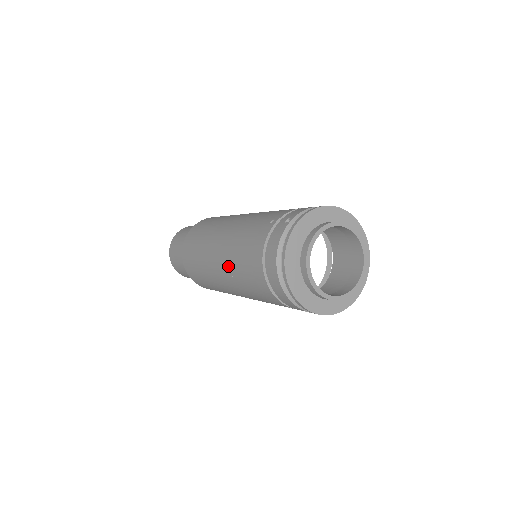
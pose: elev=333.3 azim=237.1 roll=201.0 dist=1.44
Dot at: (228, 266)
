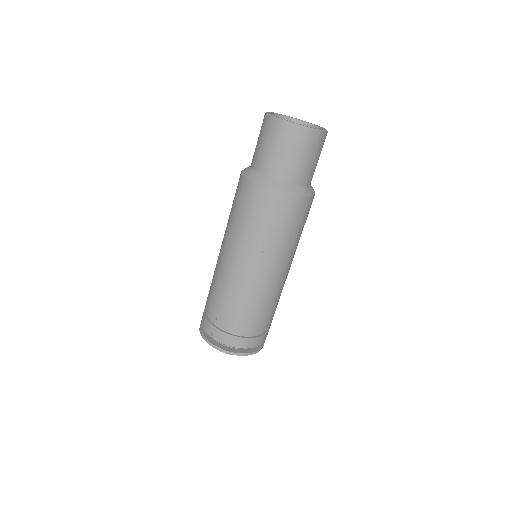
Dot at: occluded
